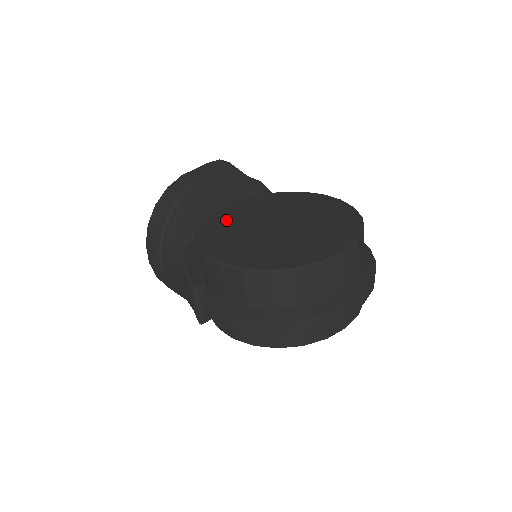
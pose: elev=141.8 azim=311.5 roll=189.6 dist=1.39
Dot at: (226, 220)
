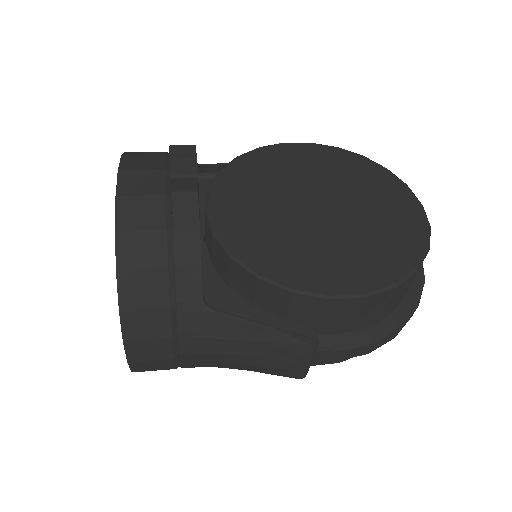
Dot at: (256, 234)
